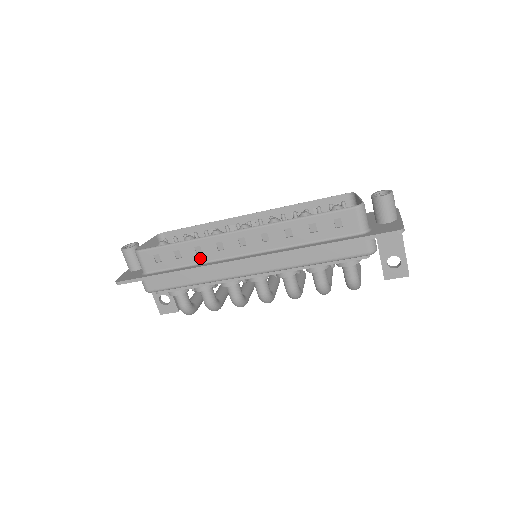
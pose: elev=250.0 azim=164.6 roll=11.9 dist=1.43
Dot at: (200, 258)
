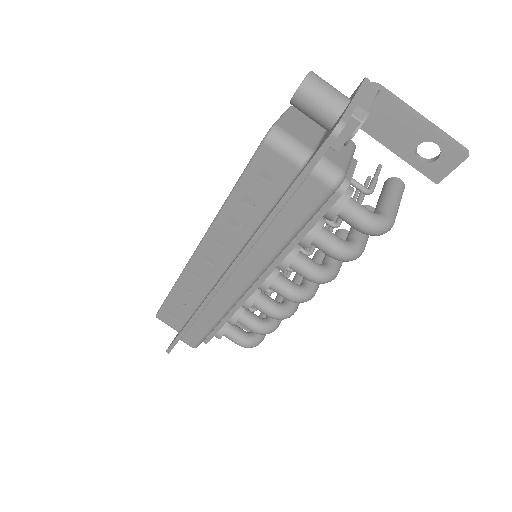
Dot at: (197, 297)
